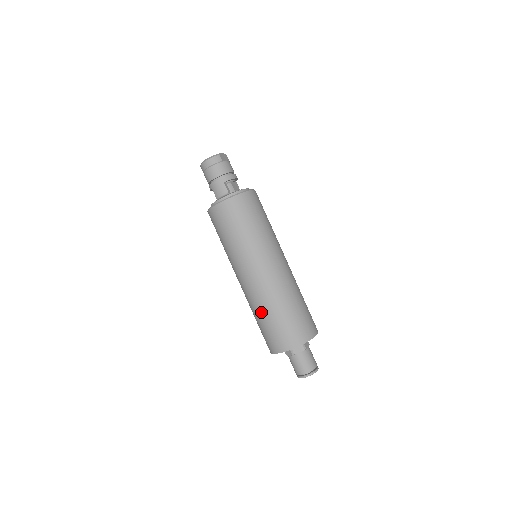
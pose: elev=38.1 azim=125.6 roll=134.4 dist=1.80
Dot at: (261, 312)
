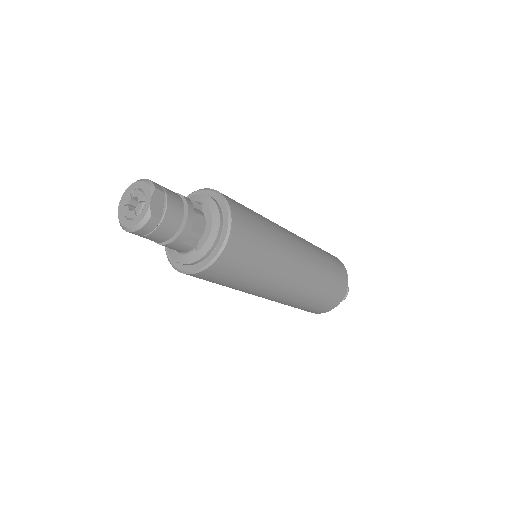
Dot at: occluded
